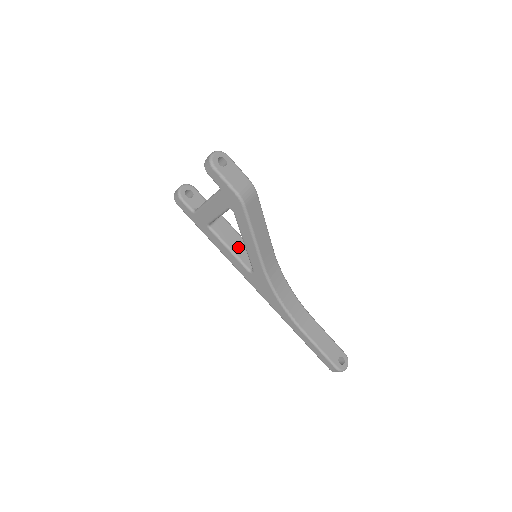
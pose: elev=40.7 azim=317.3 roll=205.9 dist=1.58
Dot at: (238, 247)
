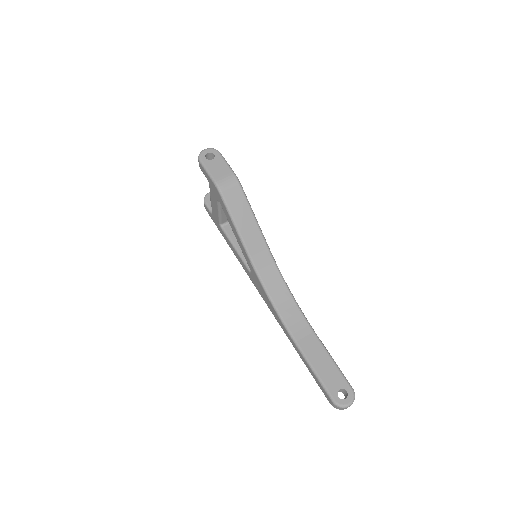
Dot at: occluded
